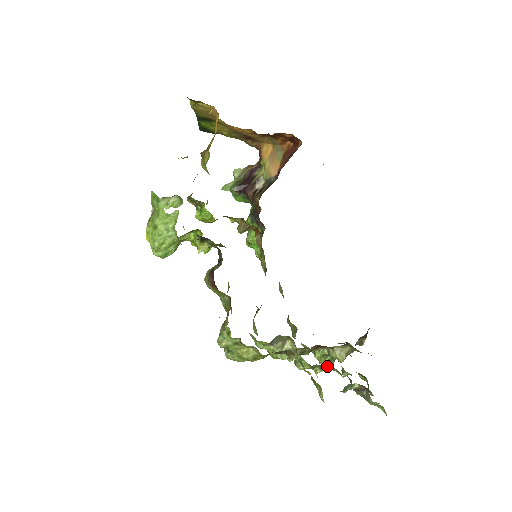
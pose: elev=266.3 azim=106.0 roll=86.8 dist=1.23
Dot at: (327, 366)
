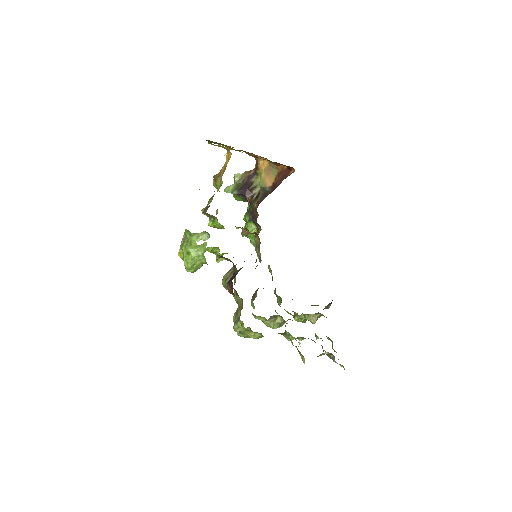
Dot at: occluded
